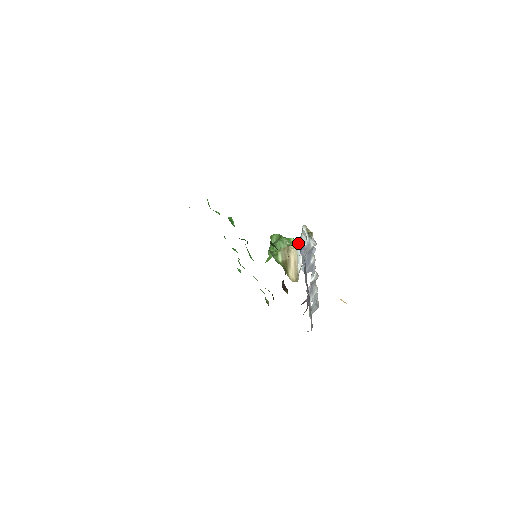
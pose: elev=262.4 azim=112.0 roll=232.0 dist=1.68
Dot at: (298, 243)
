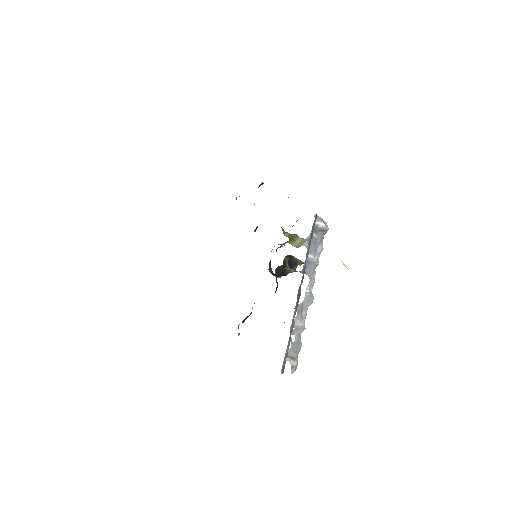
Dot at: (308, 236)
